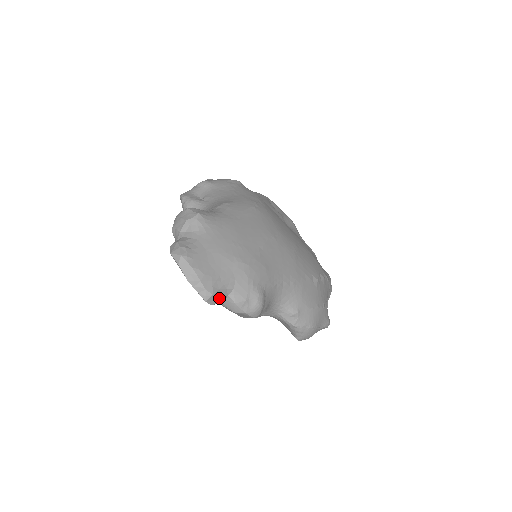
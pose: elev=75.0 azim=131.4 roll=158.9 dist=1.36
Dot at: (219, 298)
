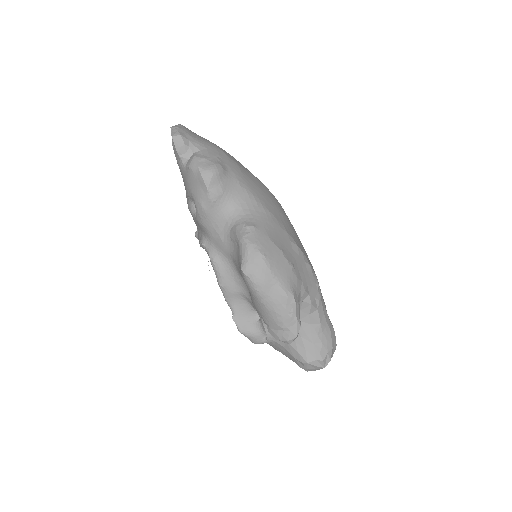
Dot at: (184, 145)
